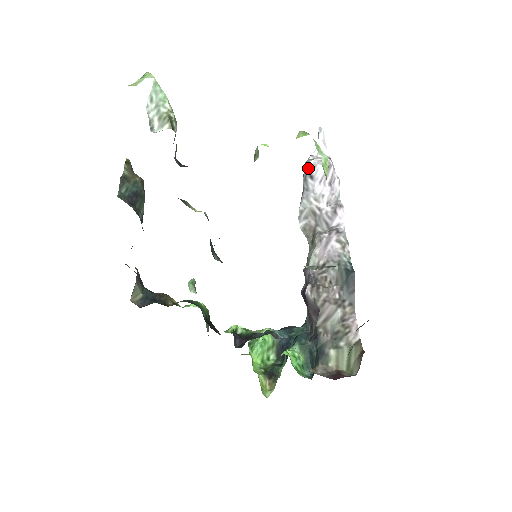
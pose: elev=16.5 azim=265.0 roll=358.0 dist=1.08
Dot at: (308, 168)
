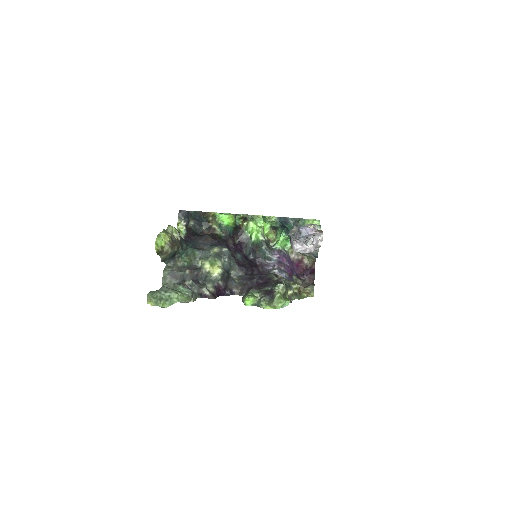
Dot at: (293, 248)
